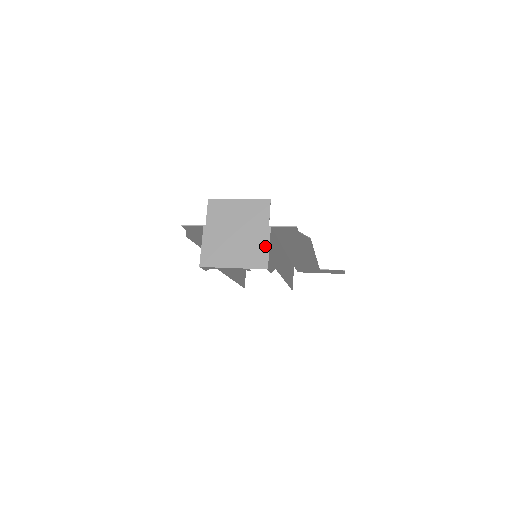
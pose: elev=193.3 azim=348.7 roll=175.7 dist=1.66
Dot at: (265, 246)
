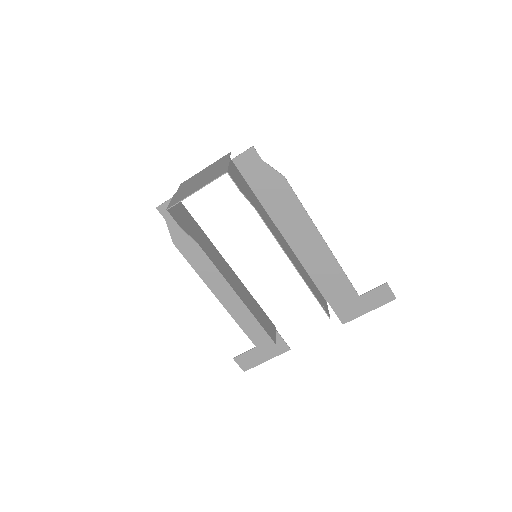
Dot at: (225, 166)
